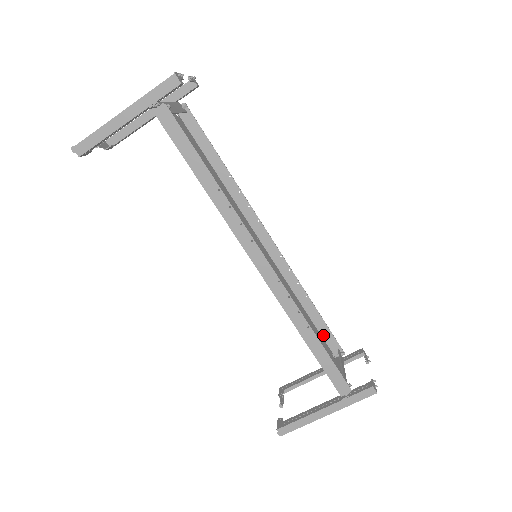
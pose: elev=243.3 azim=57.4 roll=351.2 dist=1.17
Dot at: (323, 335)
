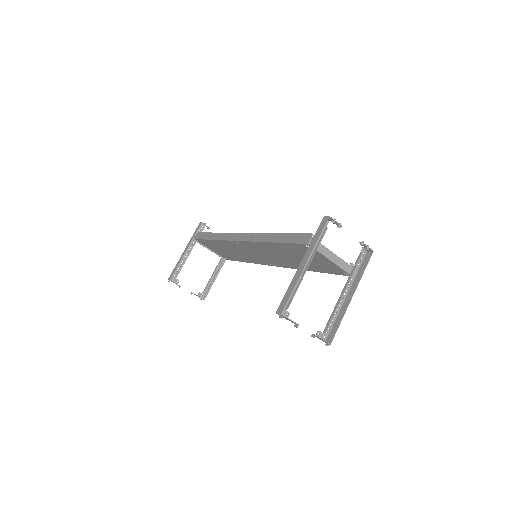
Dot at: occluded
